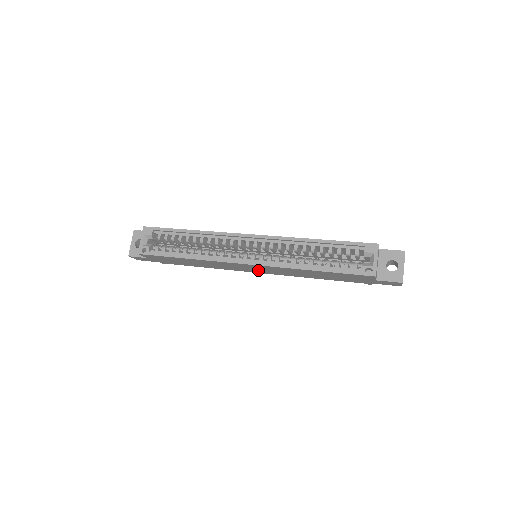
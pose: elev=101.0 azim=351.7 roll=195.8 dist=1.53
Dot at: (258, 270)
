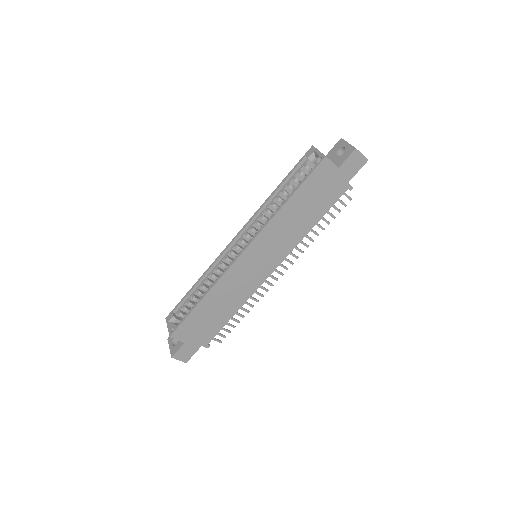
Dot at: (265, 263)
